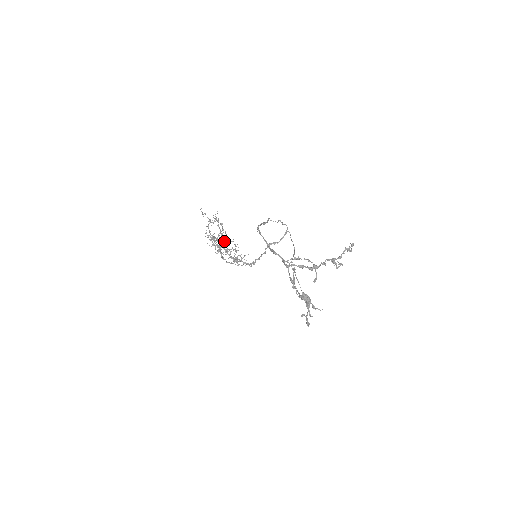
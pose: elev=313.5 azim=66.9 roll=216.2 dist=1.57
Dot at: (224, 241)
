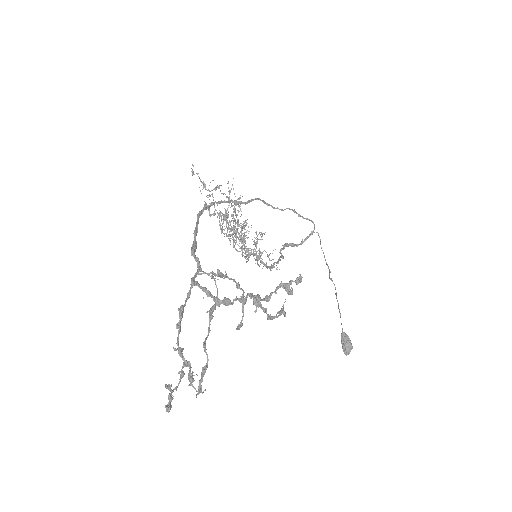
Dot at: occluded
